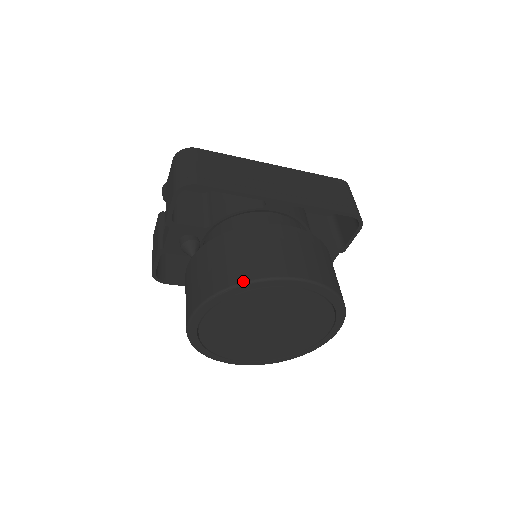
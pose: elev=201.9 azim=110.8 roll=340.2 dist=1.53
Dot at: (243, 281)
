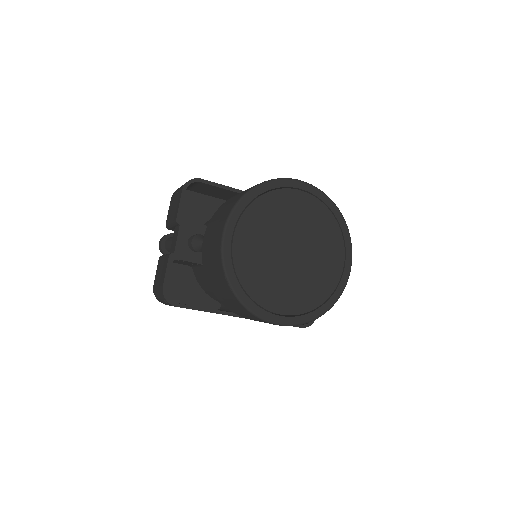
Dot at: occluded
